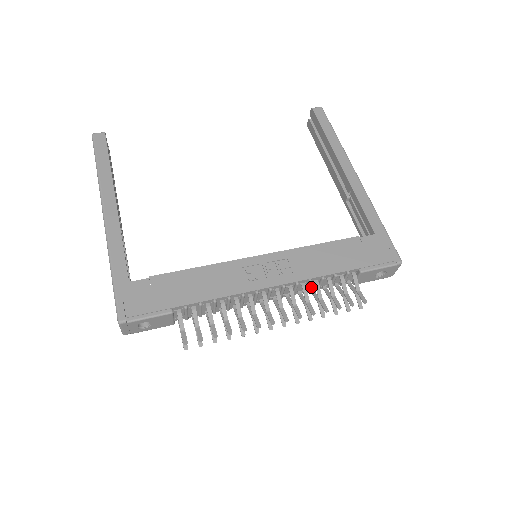
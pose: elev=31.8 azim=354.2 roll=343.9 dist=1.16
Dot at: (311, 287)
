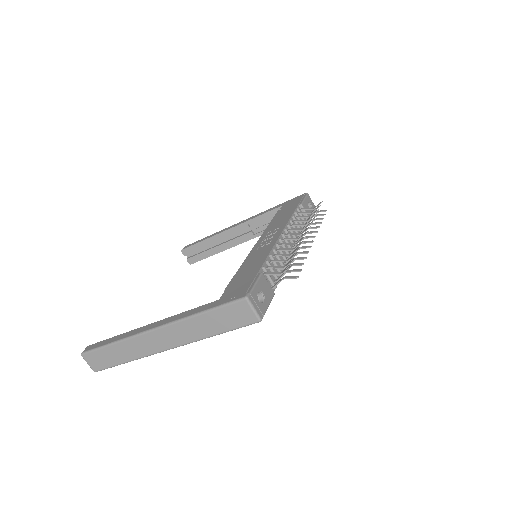
Dot at: (297, 232)
